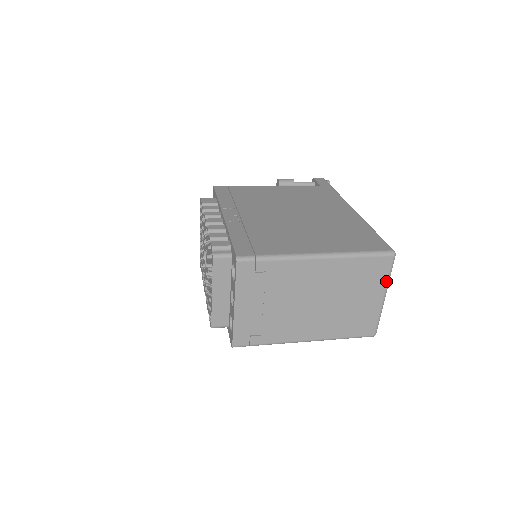
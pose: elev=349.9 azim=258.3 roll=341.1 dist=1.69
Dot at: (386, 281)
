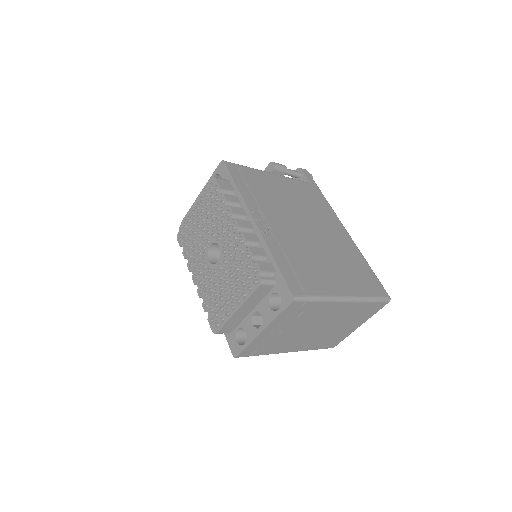
Dot at: (371, 316)
